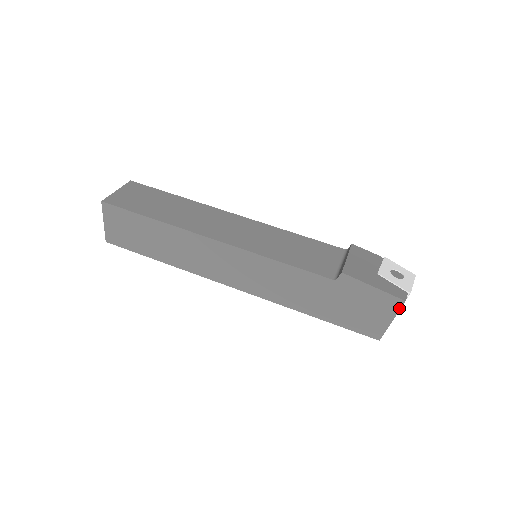
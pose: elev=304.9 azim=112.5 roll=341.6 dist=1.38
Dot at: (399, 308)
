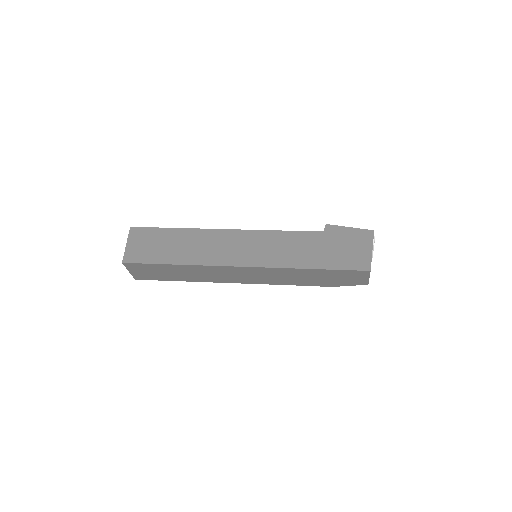
Dot at: (372, 237)
